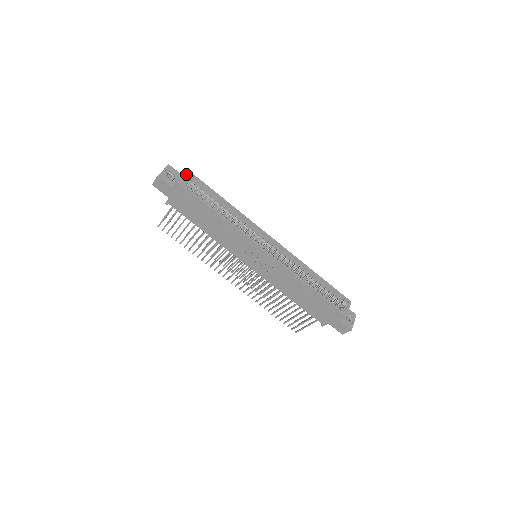
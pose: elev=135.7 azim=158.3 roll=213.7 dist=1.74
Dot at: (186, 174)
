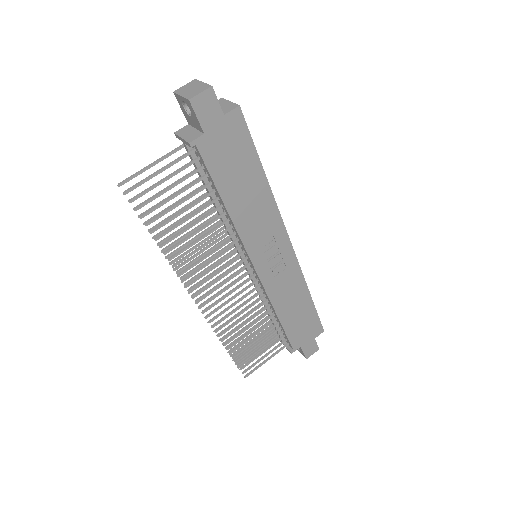
Dot at: occluded
